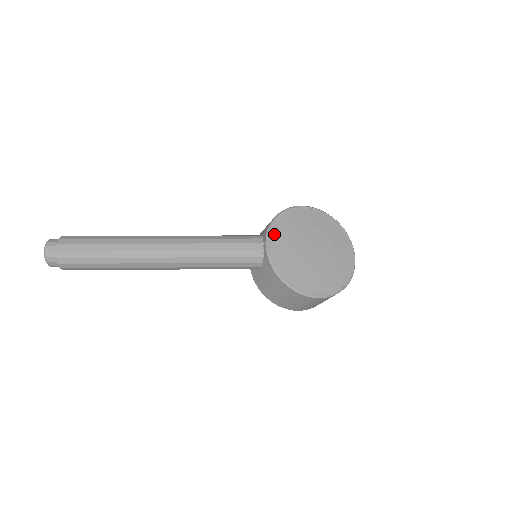
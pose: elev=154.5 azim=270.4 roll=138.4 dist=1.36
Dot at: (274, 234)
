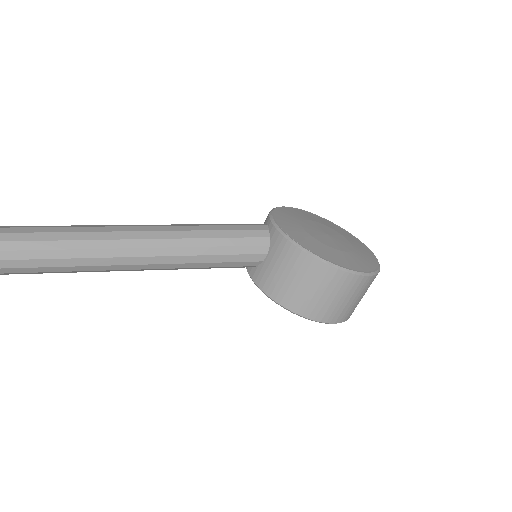
Dot at: (278, 216)
